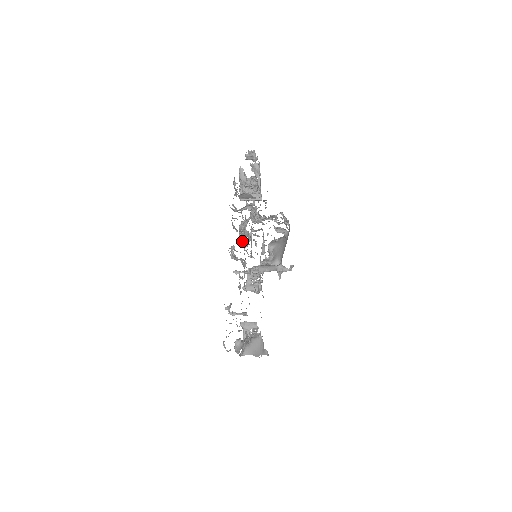
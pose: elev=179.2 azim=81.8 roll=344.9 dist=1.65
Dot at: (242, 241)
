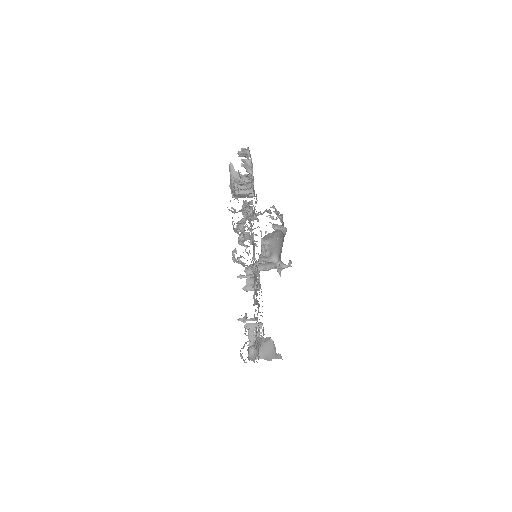
Dot at: occluded
